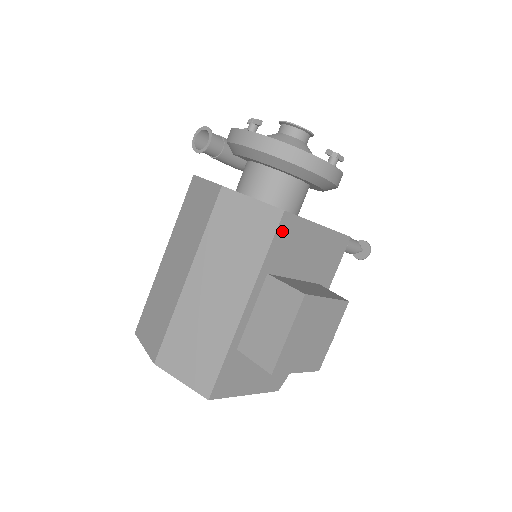
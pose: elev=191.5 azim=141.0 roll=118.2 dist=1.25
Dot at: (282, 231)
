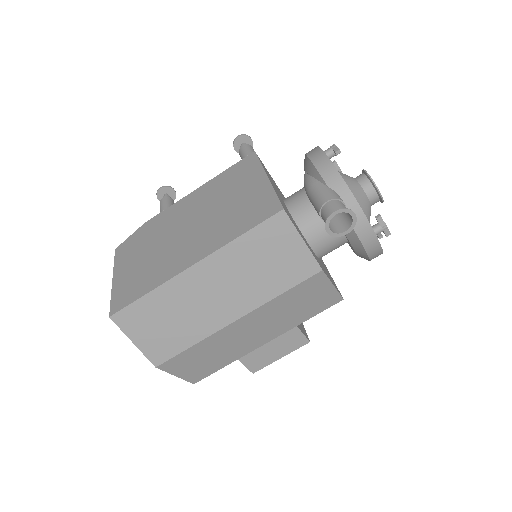
Dot at: occluded
